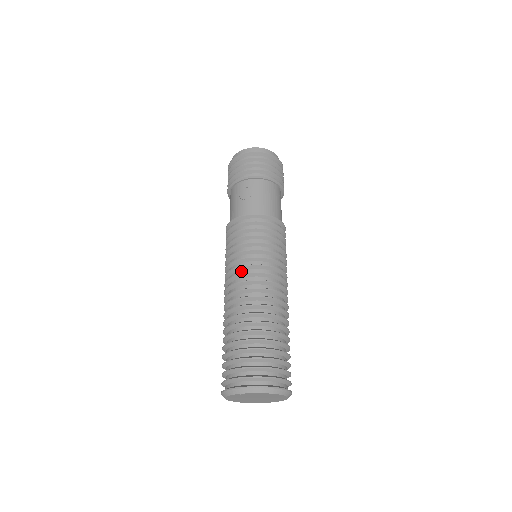
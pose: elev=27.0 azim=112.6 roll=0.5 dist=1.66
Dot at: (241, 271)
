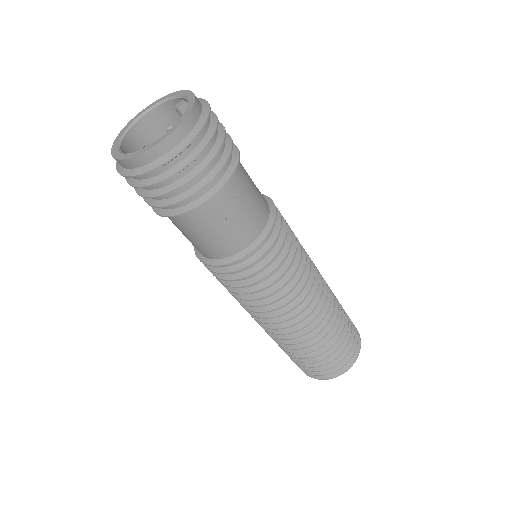
Dot at: occluded
